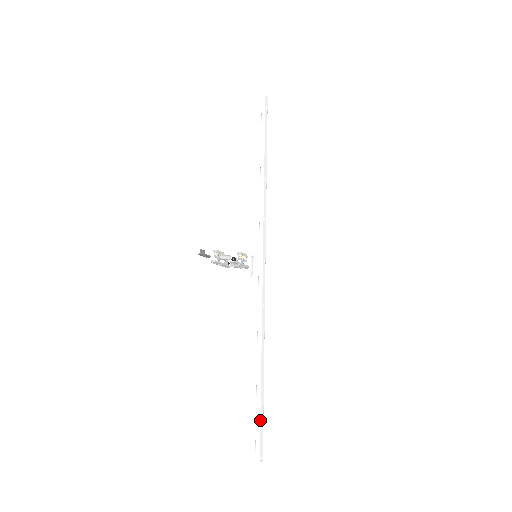
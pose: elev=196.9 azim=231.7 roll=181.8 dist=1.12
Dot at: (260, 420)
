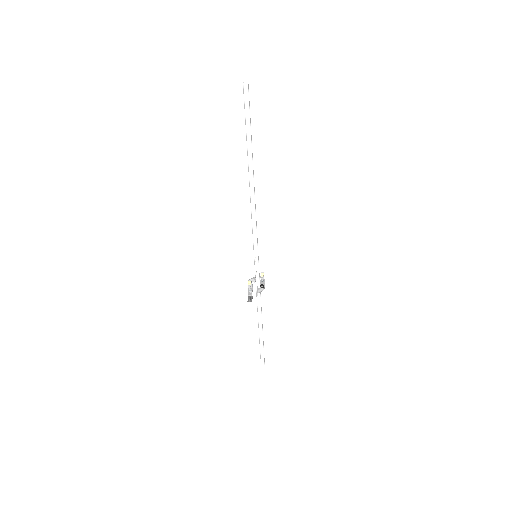
Dot at: occluded
